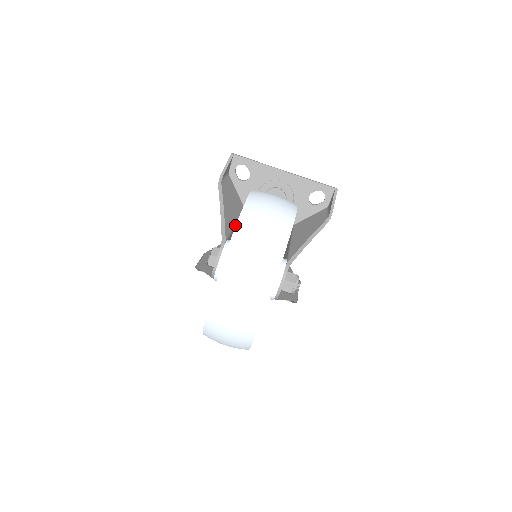
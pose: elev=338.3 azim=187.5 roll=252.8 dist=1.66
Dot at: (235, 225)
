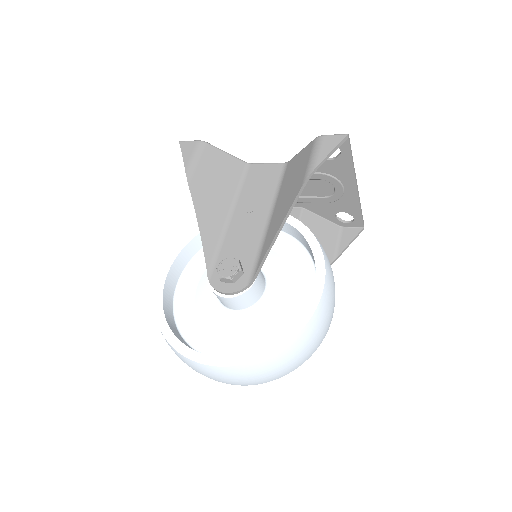
Dot at: occluded
